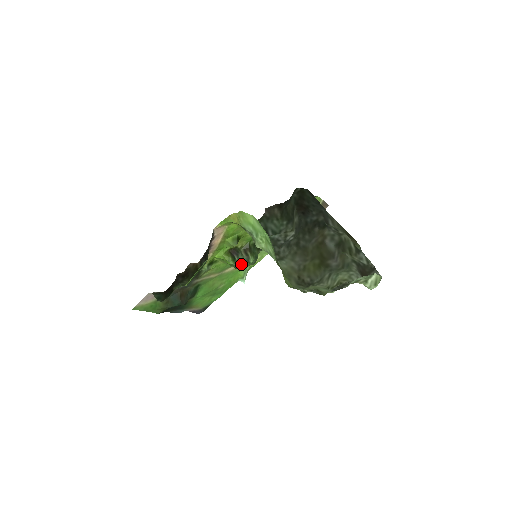
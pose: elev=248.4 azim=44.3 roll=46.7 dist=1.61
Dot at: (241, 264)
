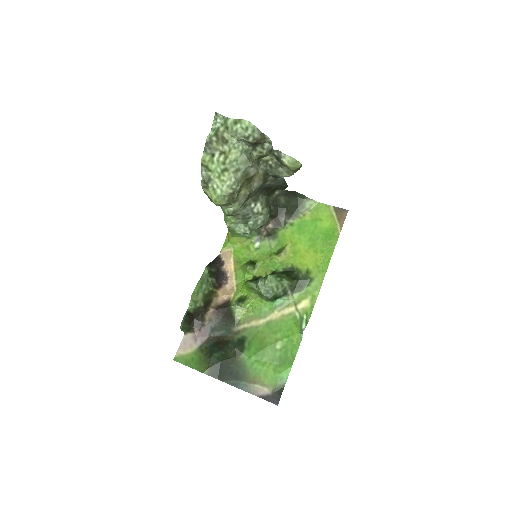
Dot at: (258, 281)
